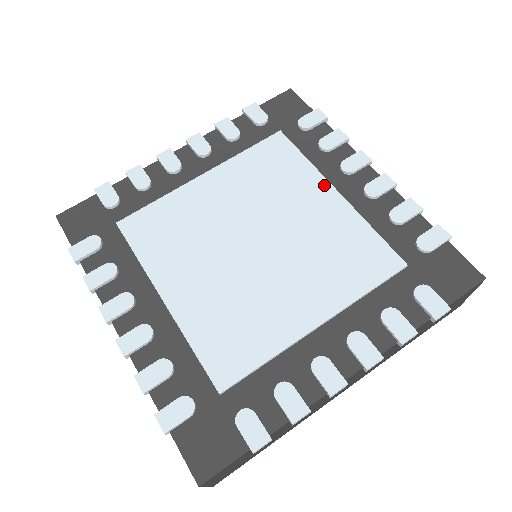
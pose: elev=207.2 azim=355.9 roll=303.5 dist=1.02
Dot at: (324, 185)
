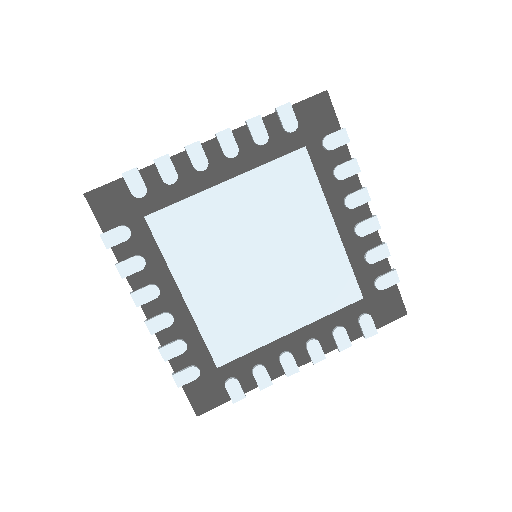
Dot at: (327, 217)
